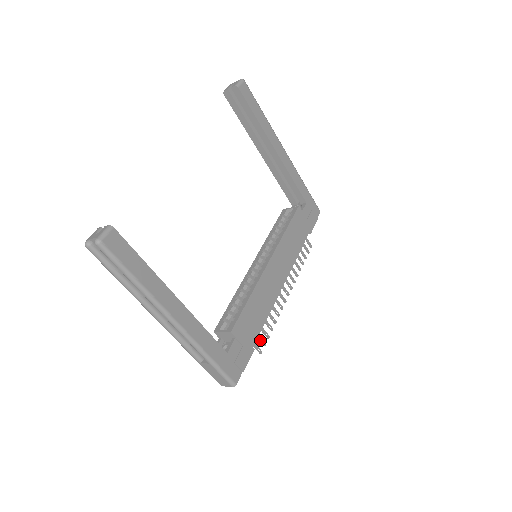
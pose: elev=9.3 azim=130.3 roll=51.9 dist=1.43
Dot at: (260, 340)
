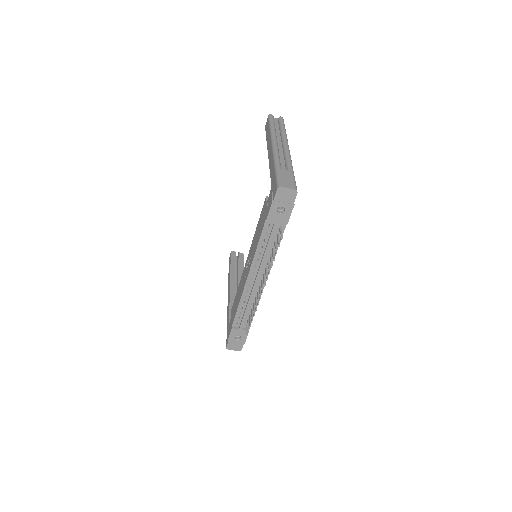
Dot at: occluded
